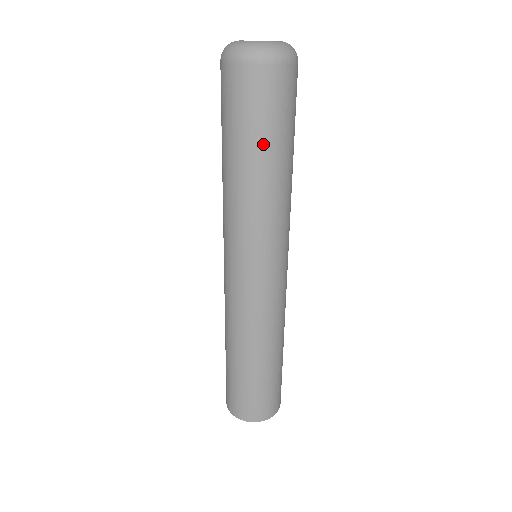
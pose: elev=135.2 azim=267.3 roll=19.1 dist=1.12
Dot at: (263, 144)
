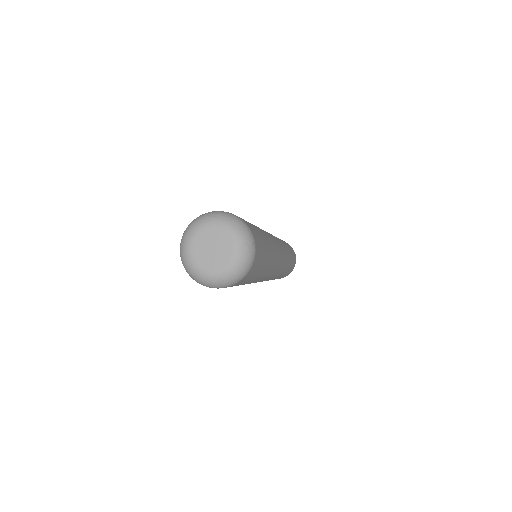
Dot at: (262, 270)
